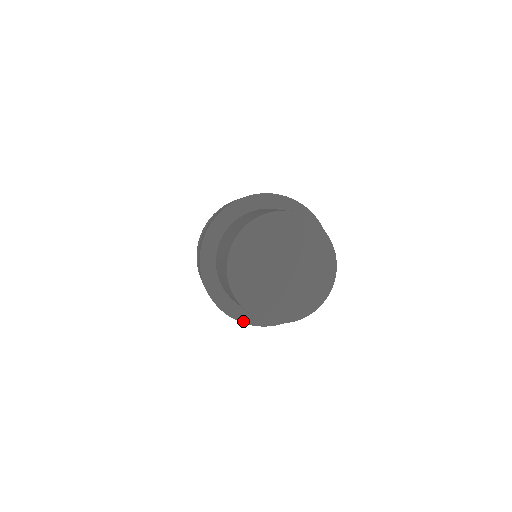
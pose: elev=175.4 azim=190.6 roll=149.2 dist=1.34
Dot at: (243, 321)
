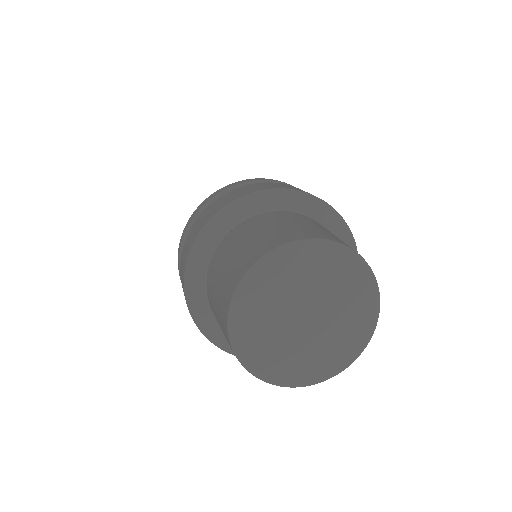
Dot at: (190, 306)
